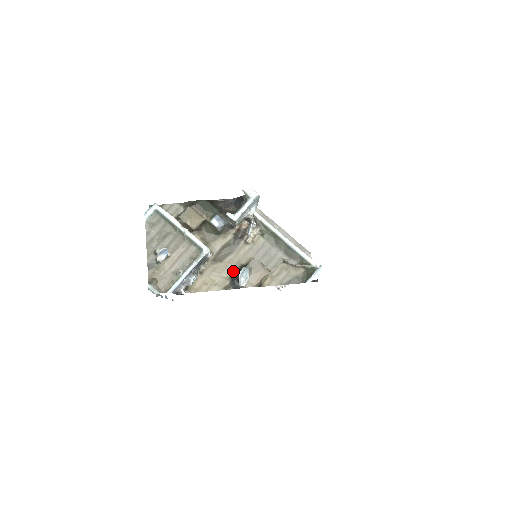
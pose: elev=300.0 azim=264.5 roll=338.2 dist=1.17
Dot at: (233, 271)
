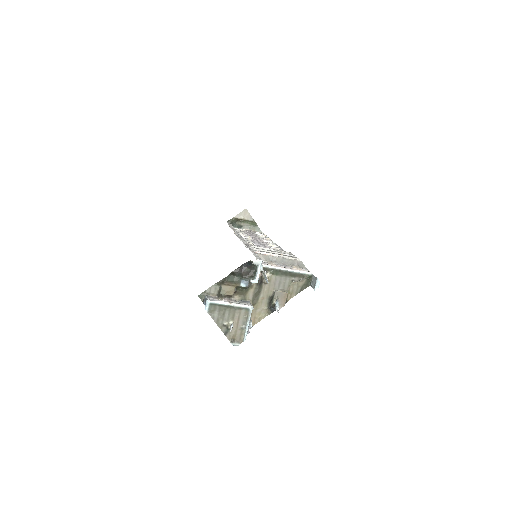
Dot at: (267, 303)
